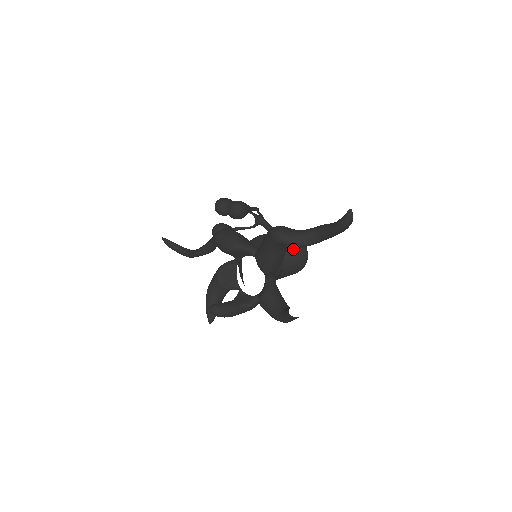
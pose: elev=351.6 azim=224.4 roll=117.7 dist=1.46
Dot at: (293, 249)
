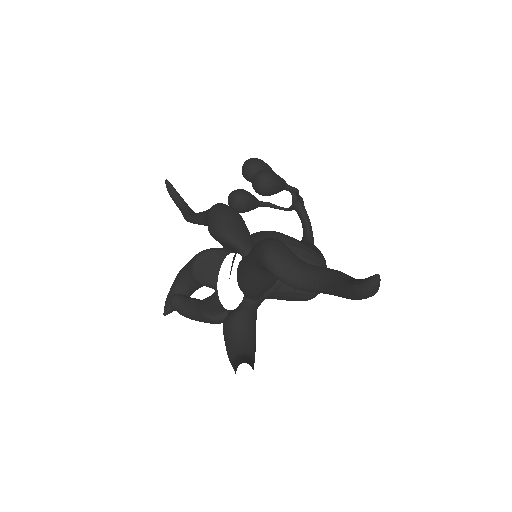
Dot at: occluded
